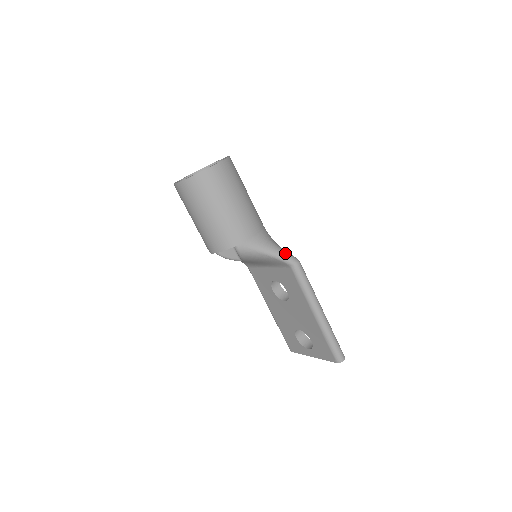
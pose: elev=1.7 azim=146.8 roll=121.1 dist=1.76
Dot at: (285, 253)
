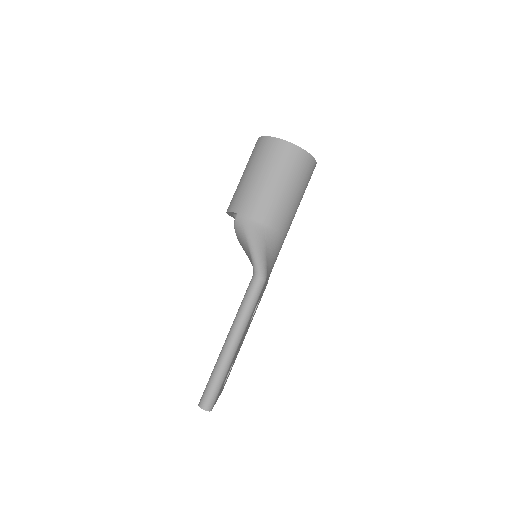
Dot at: (261, 258)
